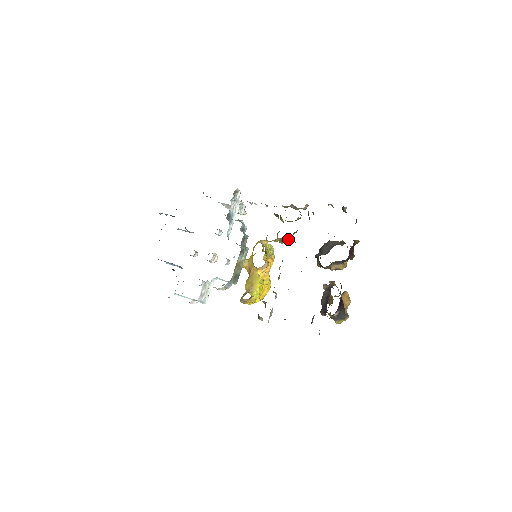
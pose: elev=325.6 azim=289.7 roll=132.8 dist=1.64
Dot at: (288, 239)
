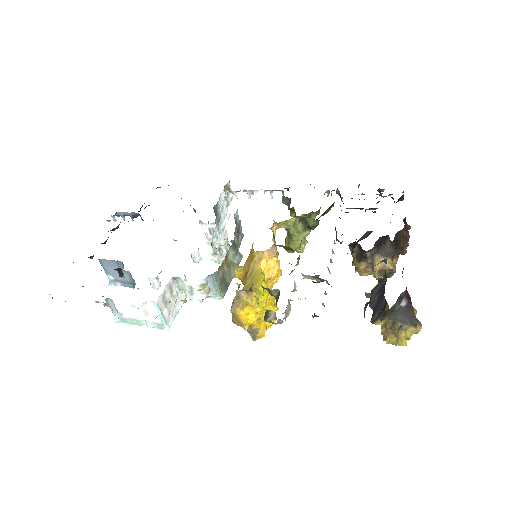
Dot at: (305, 229)
